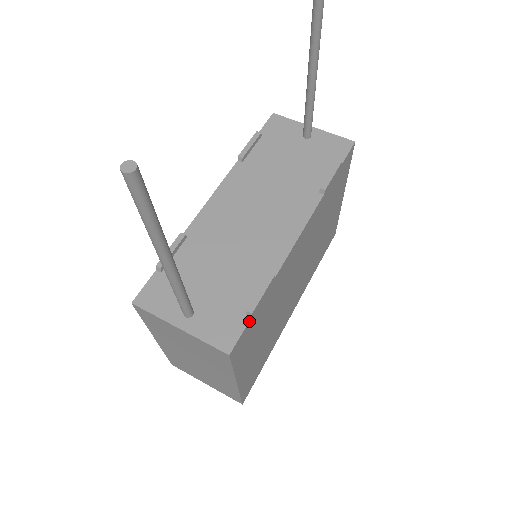
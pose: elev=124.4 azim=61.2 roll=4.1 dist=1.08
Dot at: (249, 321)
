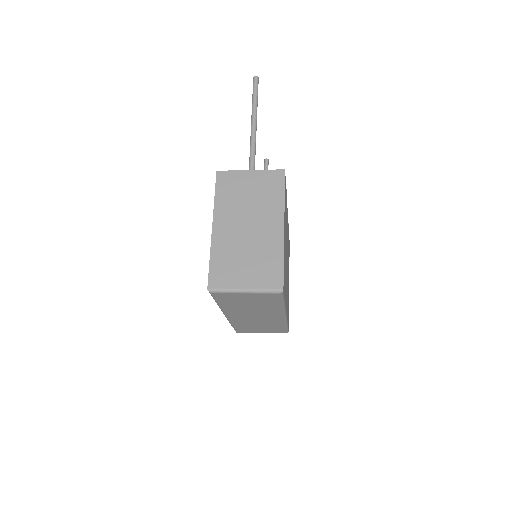
Dot at: occluded
